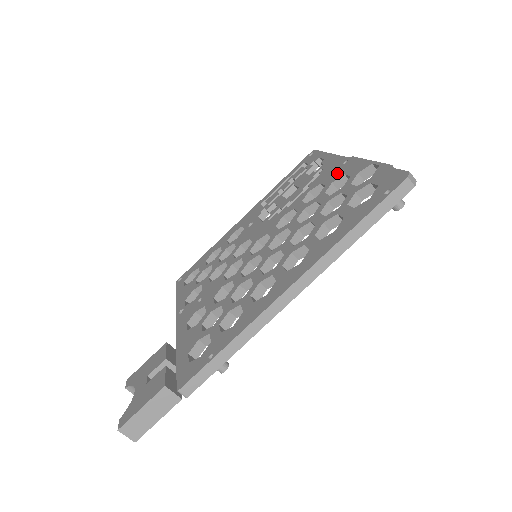
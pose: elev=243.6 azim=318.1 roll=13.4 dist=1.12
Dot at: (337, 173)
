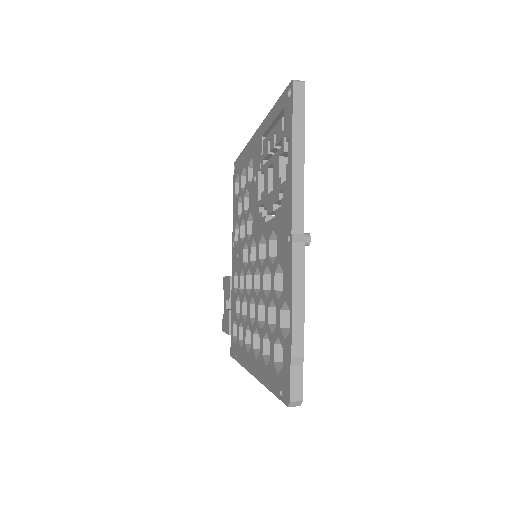
Dot at: (282, 252)
